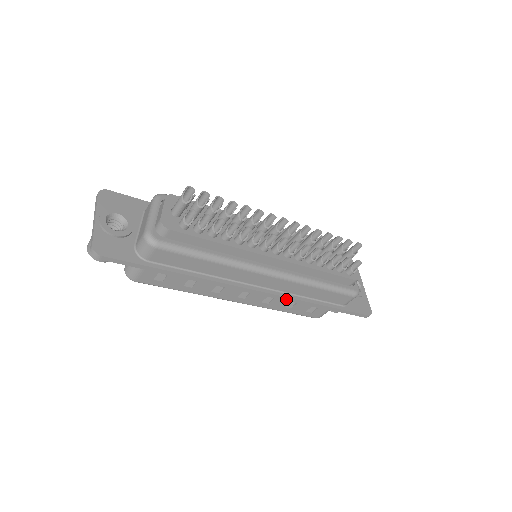
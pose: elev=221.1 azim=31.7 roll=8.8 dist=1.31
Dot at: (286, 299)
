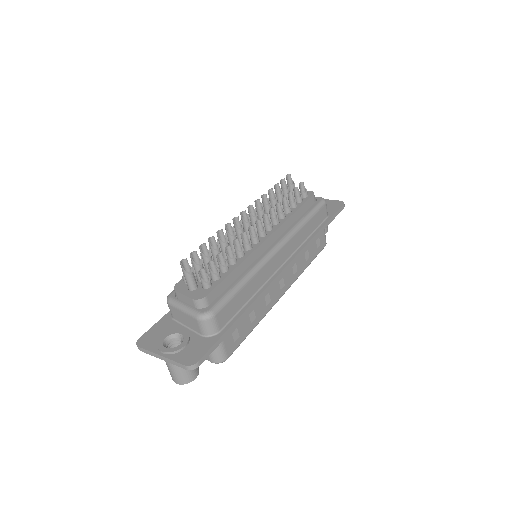
Dot at: (302, 252)
